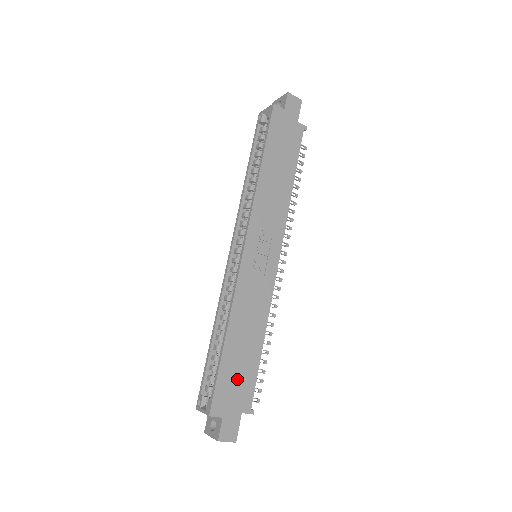
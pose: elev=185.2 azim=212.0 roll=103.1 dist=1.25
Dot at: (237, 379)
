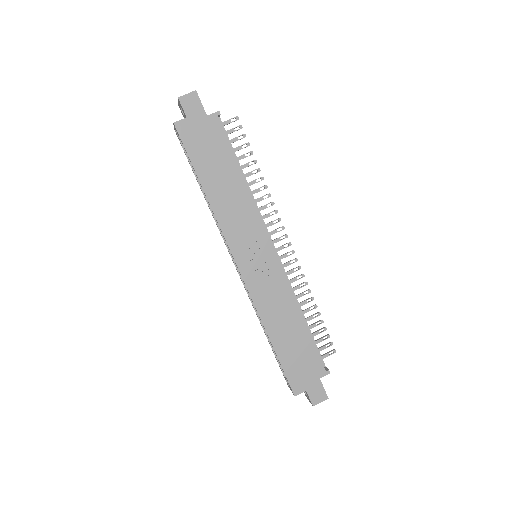
Dot at: (300, 360)
